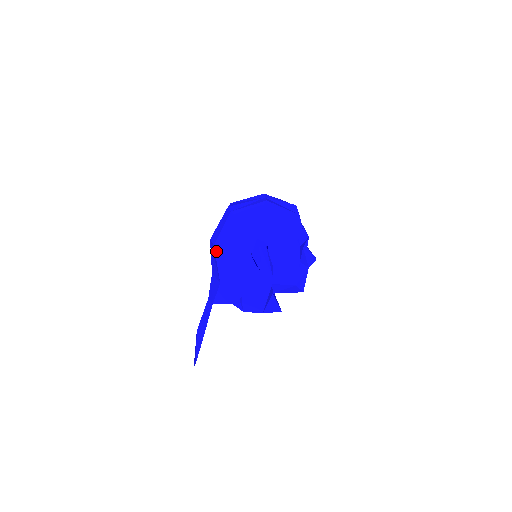
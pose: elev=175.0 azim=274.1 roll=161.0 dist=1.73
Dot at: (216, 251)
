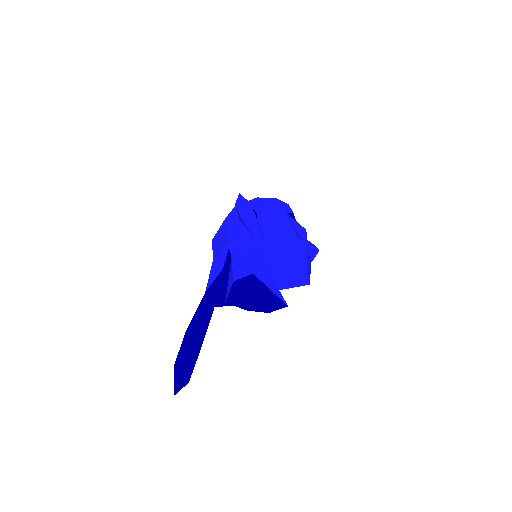
Dot at: (213, 241)
